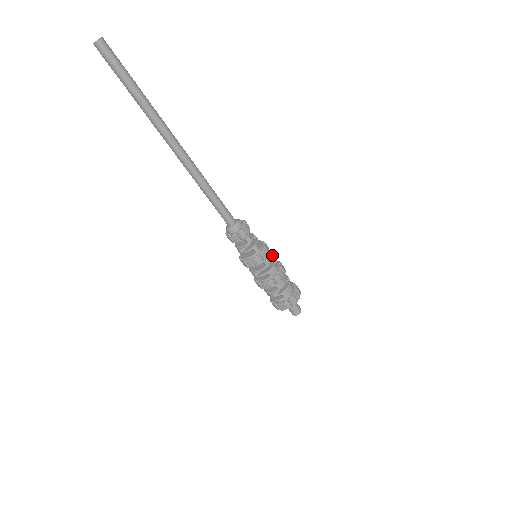
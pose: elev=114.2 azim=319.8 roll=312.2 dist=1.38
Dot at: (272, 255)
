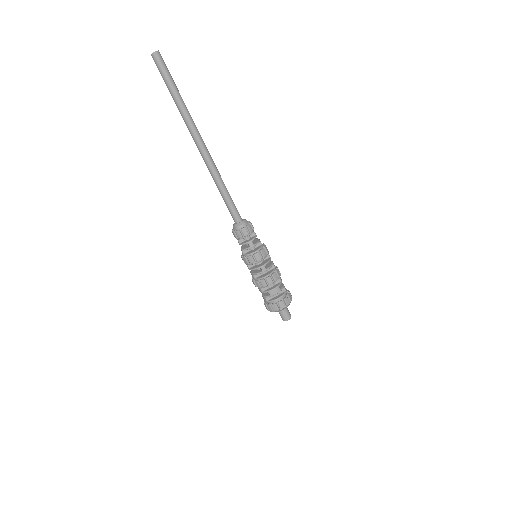
Dot at: occluded
